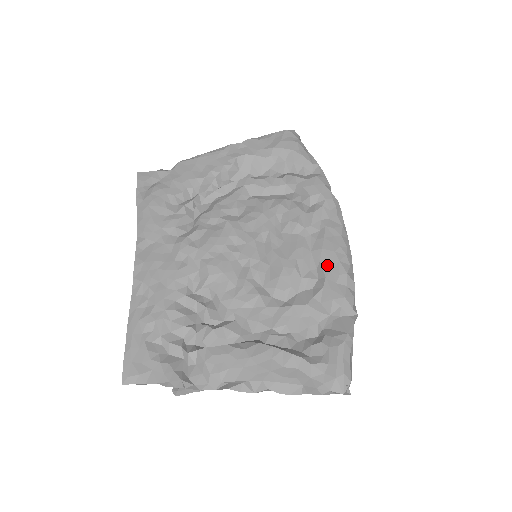
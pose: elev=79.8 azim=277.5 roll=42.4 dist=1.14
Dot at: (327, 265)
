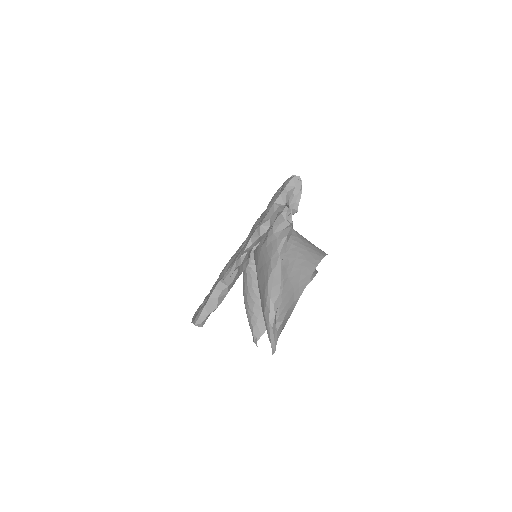
Dot at: occluded
